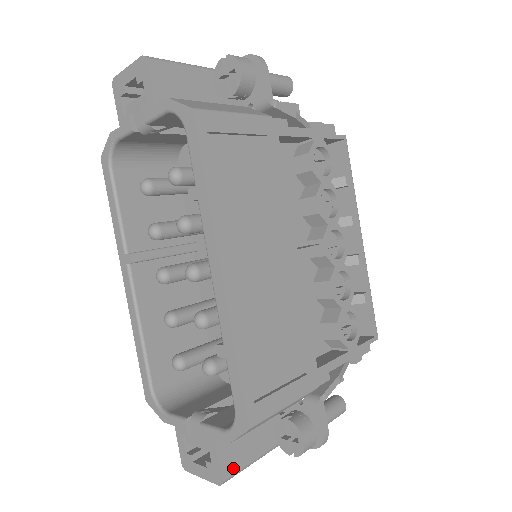
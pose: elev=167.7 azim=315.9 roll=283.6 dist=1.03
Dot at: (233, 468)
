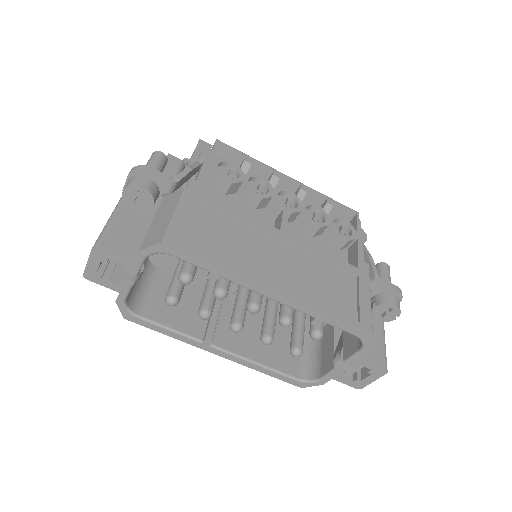
Dot at: (382, 359)
